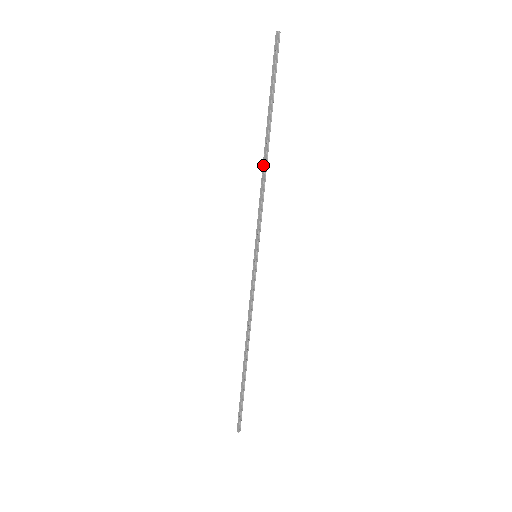
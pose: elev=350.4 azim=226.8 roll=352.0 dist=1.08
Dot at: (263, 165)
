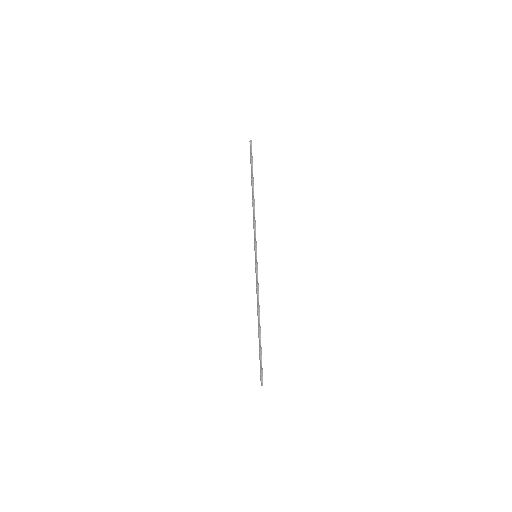
Dot at: (252, 204)
